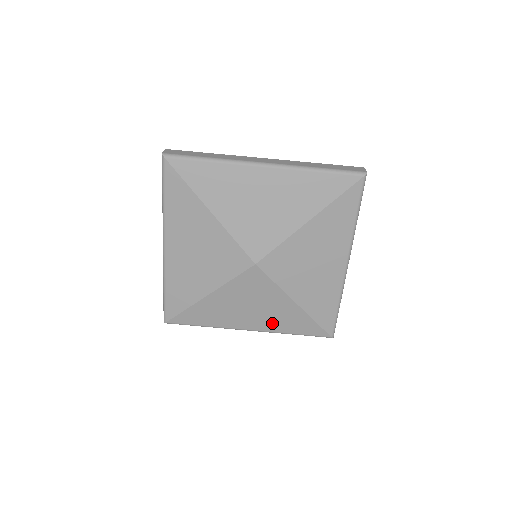
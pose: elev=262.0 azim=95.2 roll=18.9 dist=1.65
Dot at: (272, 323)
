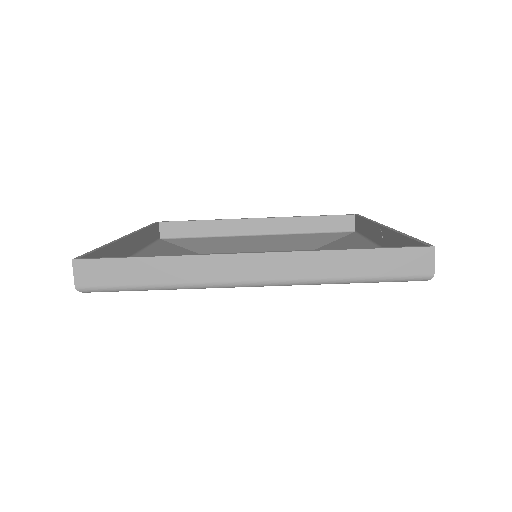
Dot at: occluded
